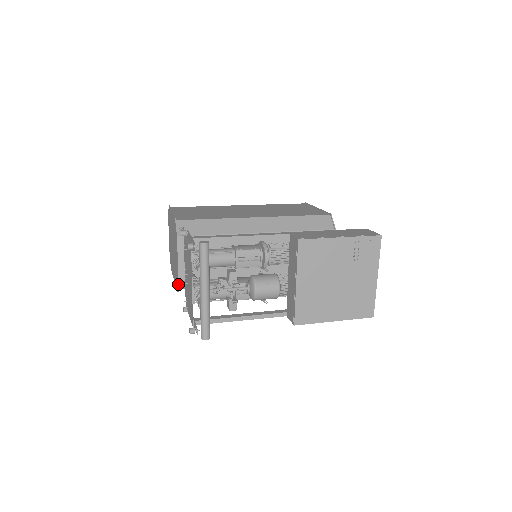
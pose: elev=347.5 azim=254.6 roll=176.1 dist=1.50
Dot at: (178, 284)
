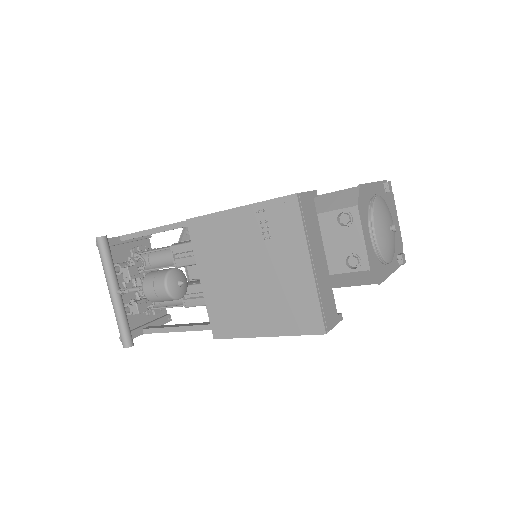
Dot at: occluded
